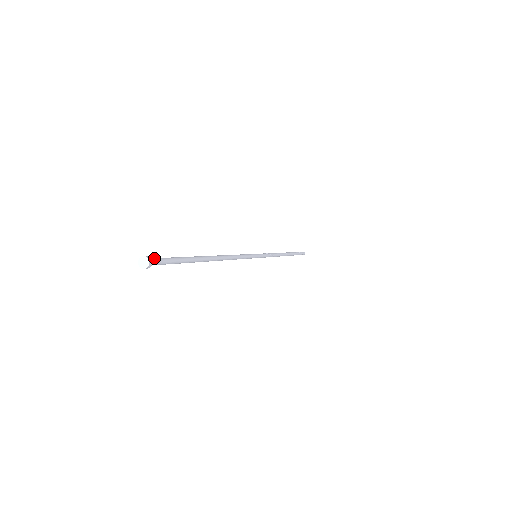
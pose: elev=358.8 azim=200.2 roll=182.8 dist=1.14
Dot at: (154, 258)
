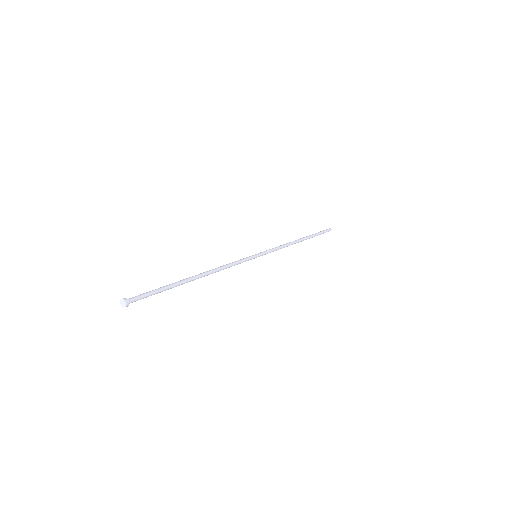
Dot at: (134, 299)
